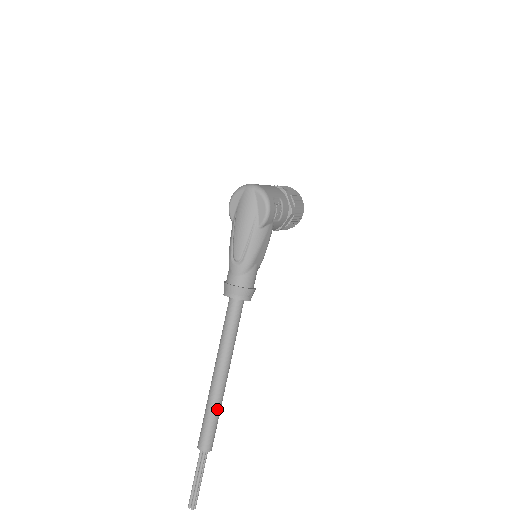
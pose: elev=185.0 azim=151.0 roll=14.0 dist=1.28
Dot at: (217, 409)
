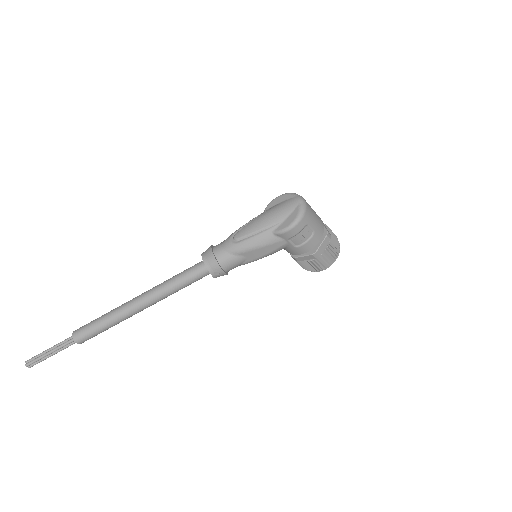
Dot at: (112, 321)
